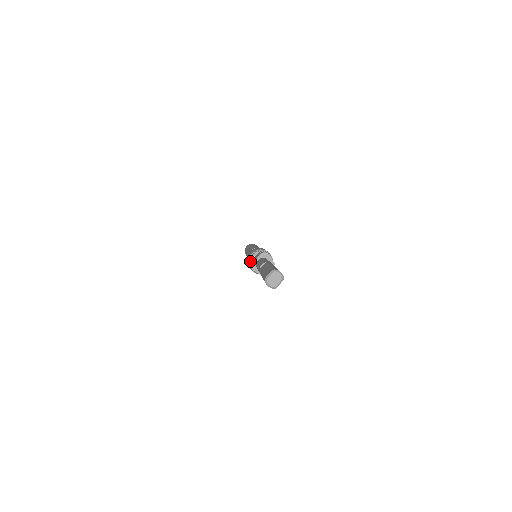
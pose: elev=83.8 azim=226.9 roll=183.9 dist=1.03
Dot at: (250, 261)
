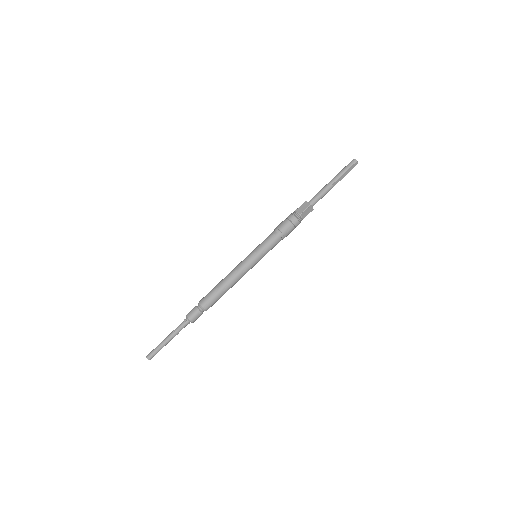
Dot at: (295, 211)
